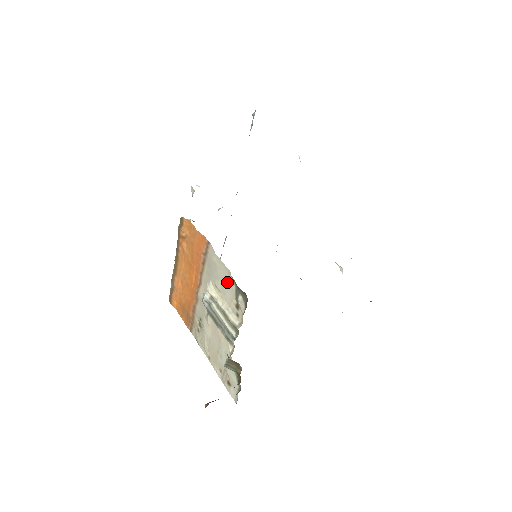
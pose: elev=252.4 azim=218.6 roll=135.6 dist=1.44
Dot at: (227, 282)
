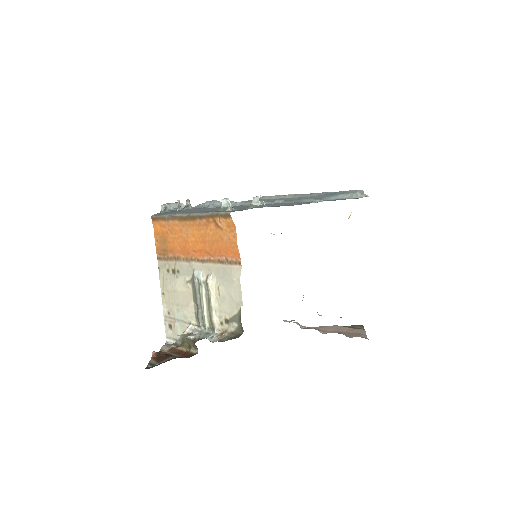
Dot at: (232, 302)
